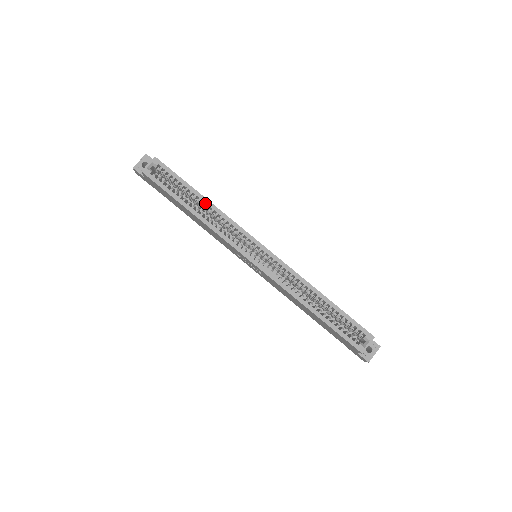
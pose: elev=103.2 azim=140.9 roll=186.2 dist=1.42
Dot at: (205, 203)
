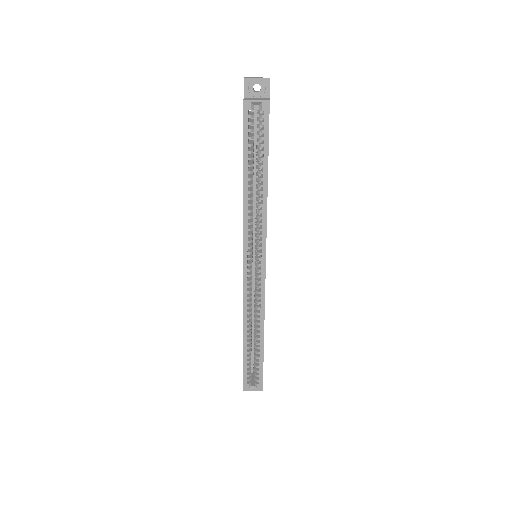
Dot at: (263, 186)
